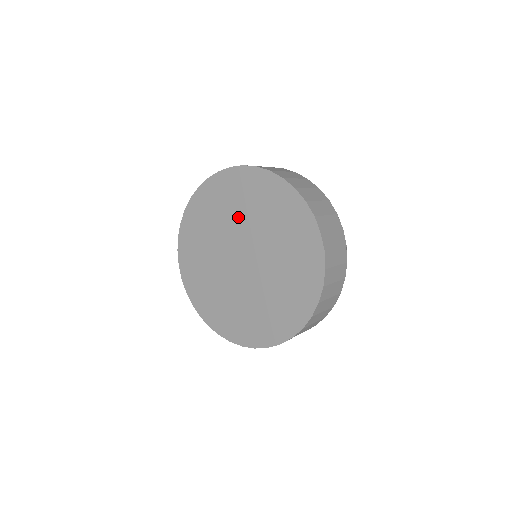
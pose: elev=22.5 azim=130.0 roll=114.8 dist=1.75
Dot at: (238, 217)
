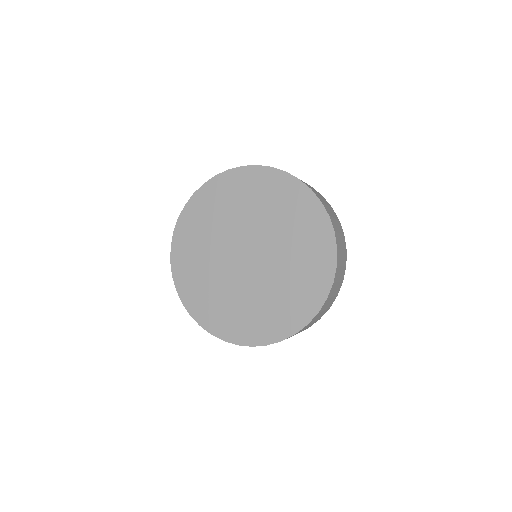
Dot at: (260, 216)
